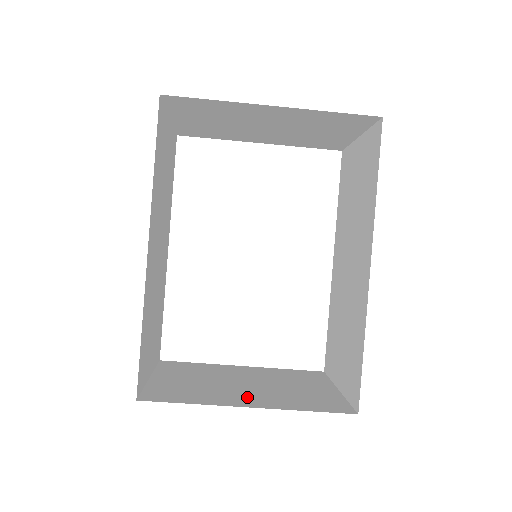
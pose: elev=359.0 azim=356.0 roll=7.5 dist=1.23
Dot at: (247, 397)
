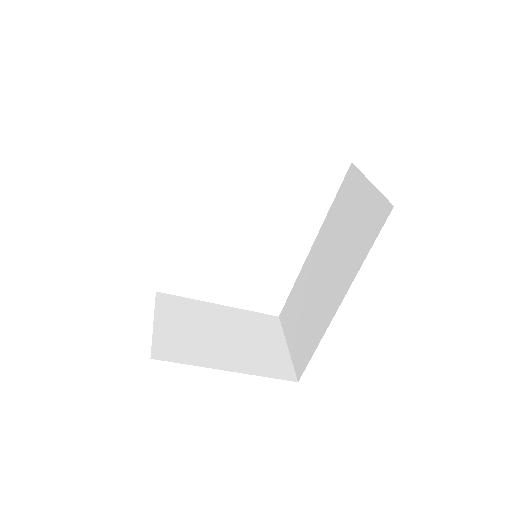
Dot at: (226, 356)
